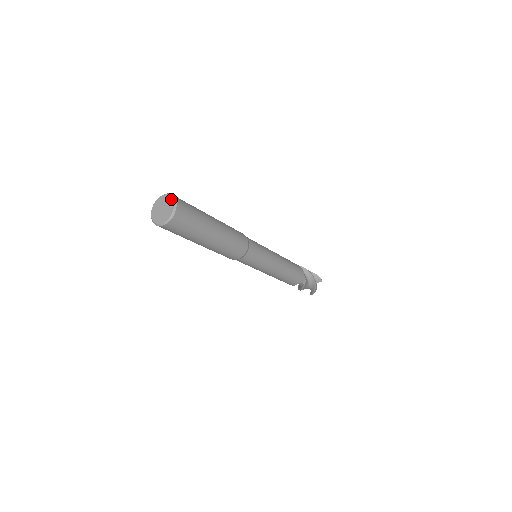
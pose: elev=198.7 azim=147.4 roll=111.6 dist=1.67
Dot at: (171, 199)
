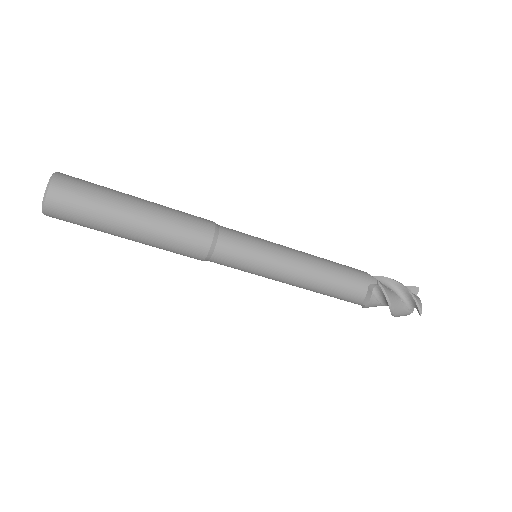
Dot at: occluded
